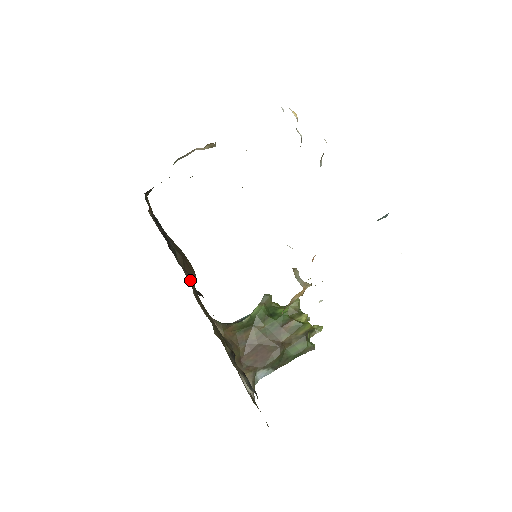
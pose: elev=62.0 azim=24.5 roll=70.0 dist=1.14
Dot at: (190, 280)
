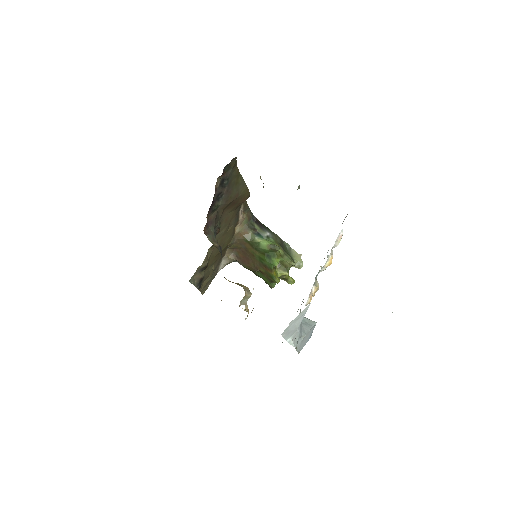
Dot at: (229, 210)
